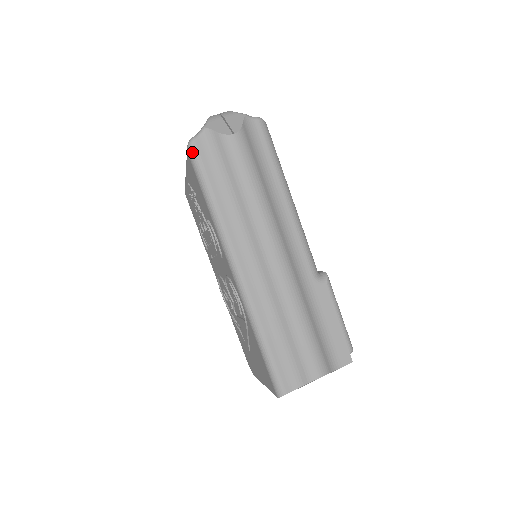
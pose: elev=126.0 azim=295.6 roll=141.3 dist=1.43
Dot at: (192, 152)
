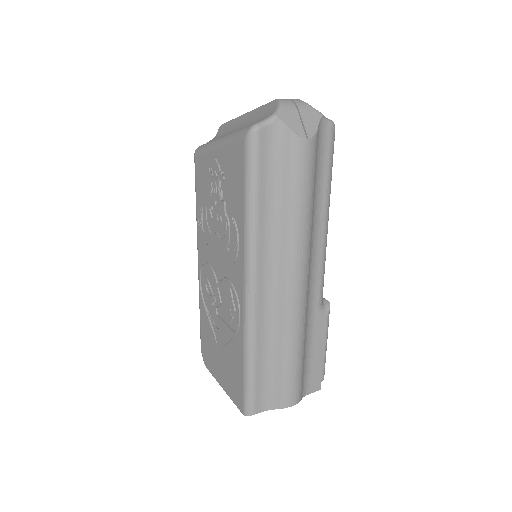
Dot at: (252, 141)
